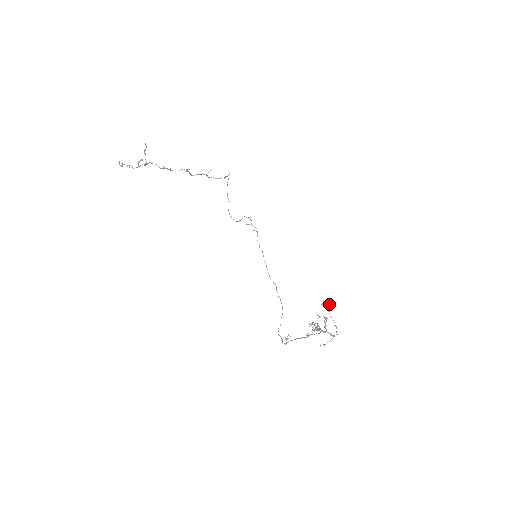
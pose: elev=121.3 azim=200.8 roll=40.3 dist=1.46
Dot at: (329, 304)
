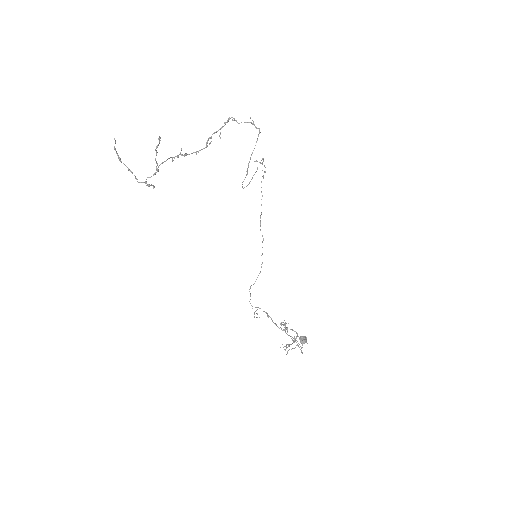
Dot at: occluded
